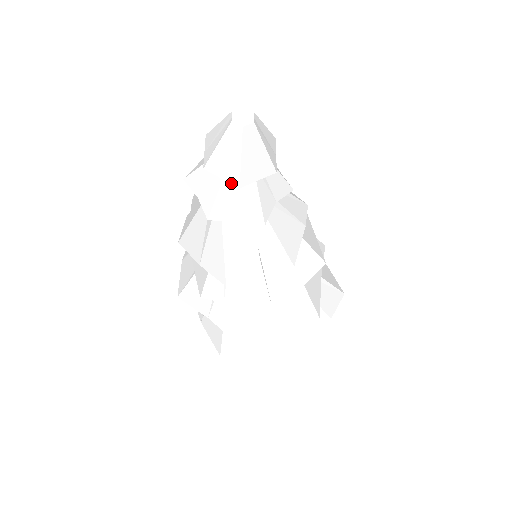
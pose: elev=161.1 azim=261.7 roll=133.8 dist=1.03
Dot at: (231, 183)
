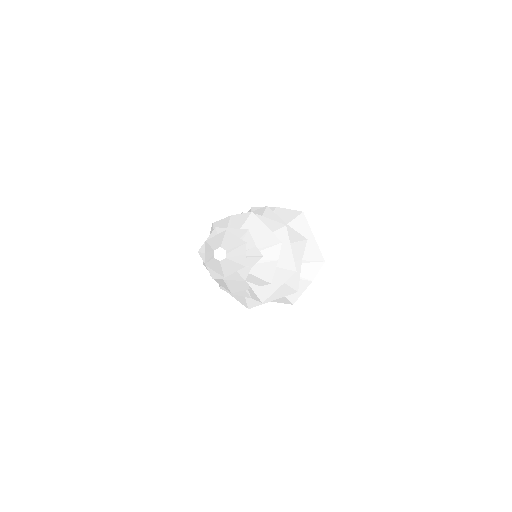
Dot at: (220, 274)
